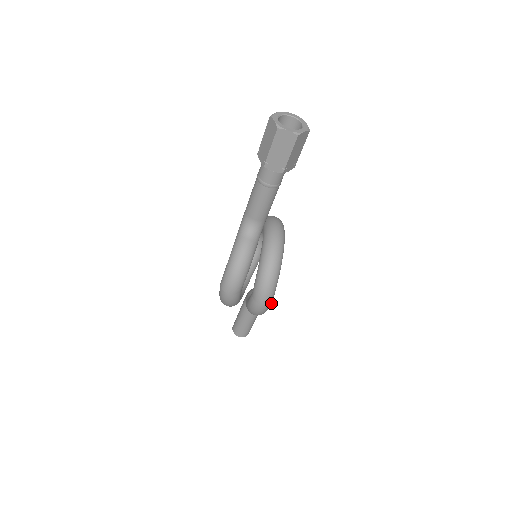
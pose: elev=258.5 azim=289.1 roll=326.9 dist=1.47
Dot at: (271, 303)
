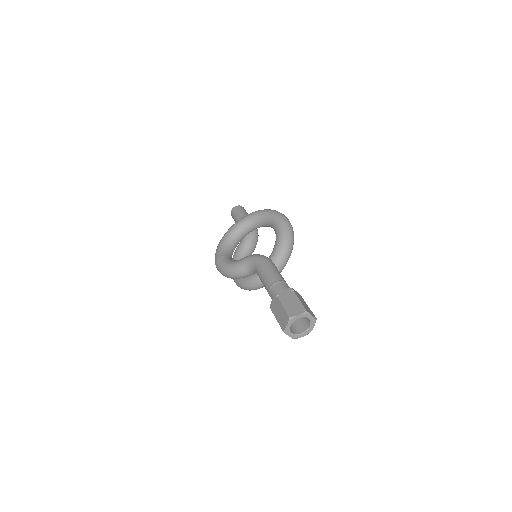
Dot at: occluded
